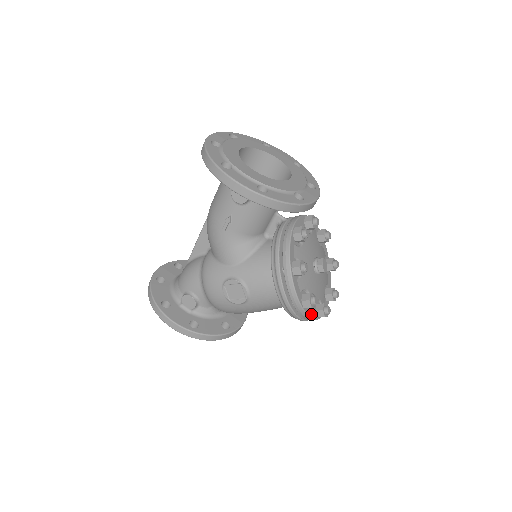
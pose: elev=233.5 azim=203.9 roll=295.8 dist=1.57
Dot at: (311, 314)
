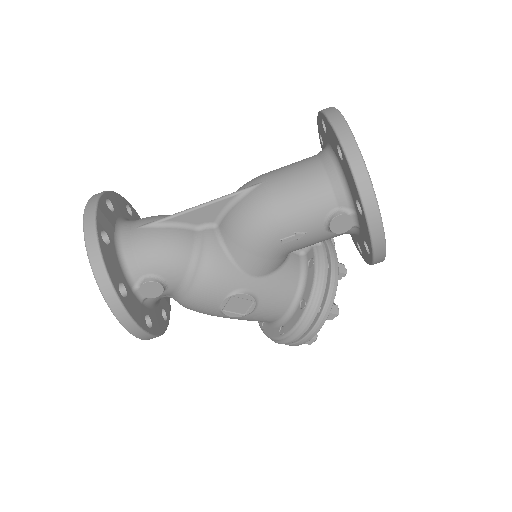
Dot at: occluded
